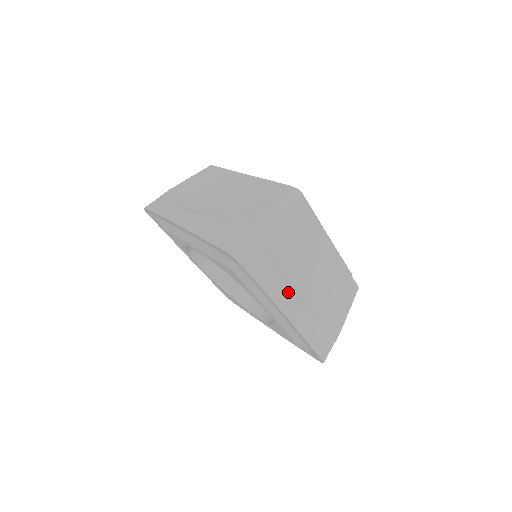
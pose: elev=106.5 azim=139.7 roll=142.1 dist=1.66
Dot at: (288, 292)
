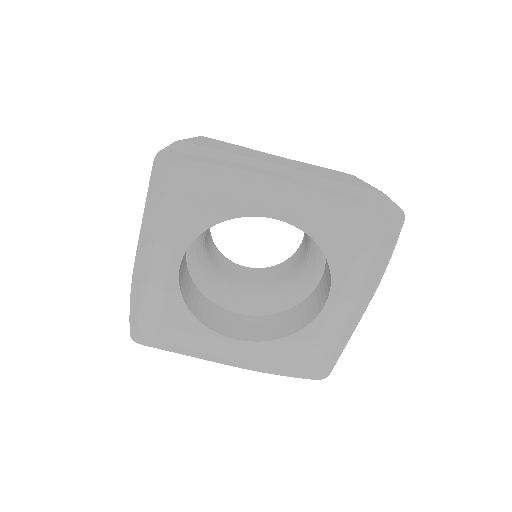
Dot at: (258, 160)
